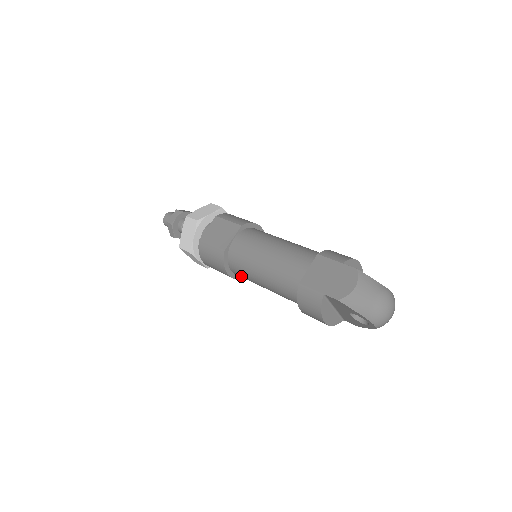
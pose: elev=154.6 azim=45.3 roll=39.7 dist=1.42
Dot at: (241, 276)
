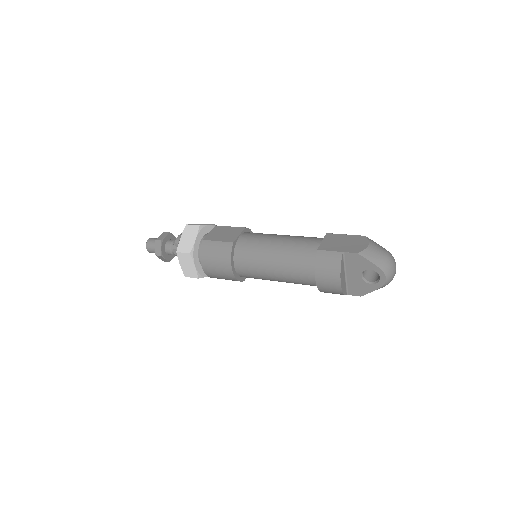
Dot at: (245, 269)
